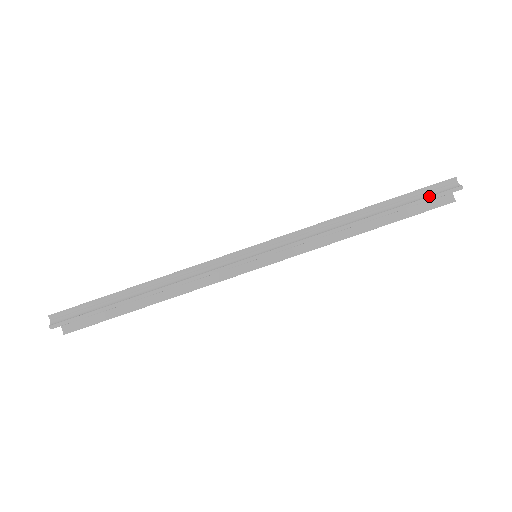
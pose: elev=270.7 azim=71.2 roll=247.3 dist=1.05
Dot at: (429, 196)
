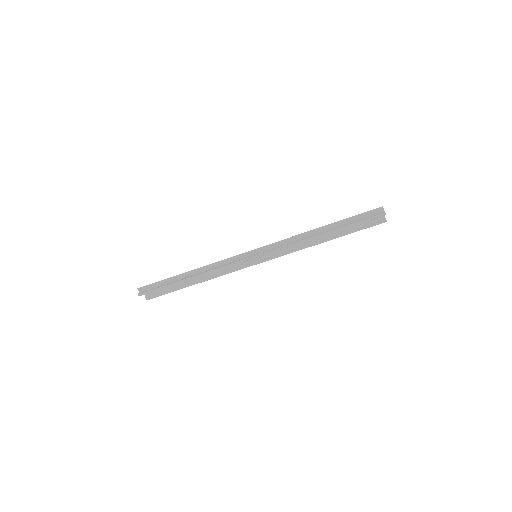
Dot at: (363, 219)
